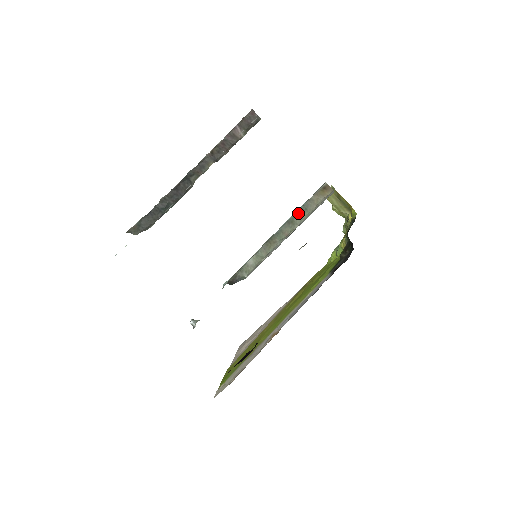
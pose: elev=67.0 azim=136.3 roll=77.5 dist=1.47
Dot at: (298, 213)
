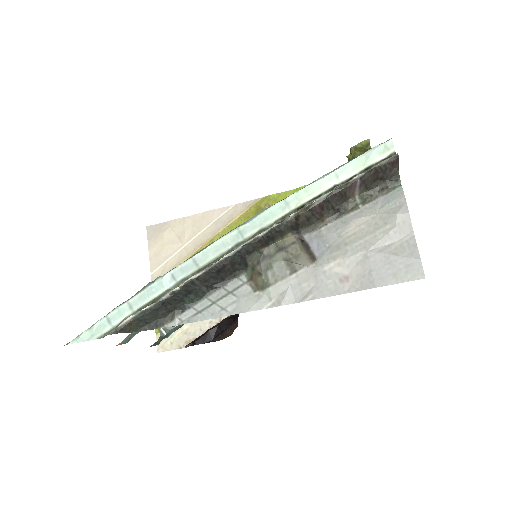
Dot at: occluded
